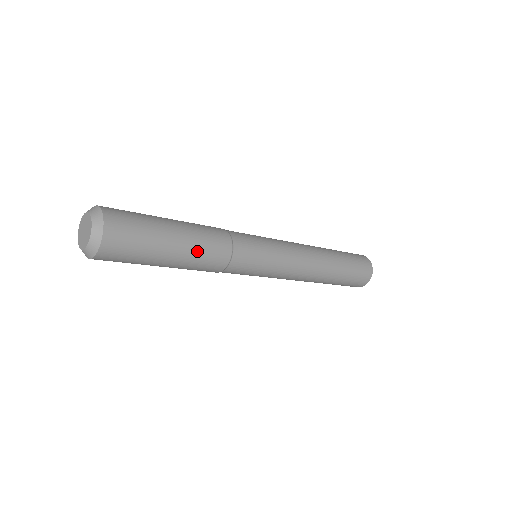
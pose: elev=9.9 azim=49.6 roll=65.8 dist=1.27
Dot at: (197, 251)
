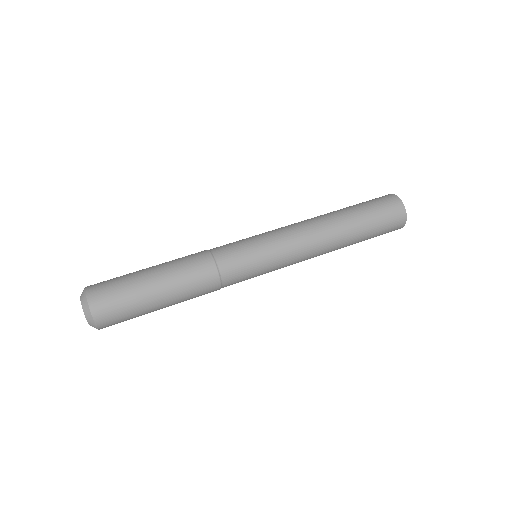
Dot at: (185, 299)
